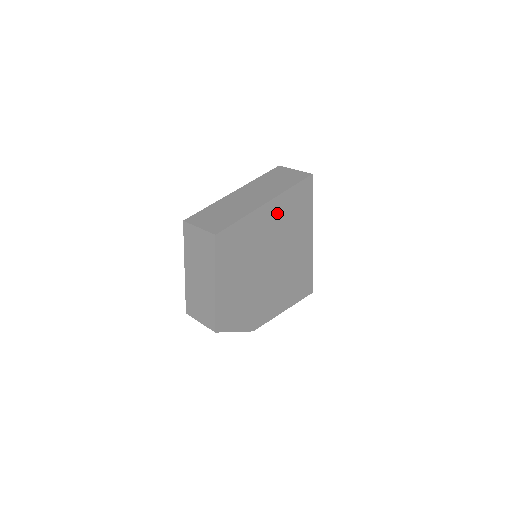
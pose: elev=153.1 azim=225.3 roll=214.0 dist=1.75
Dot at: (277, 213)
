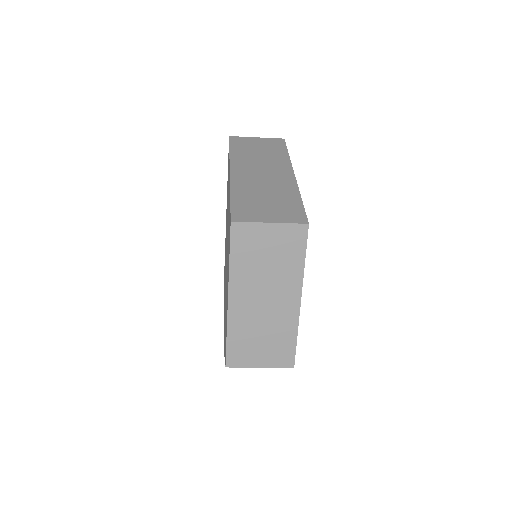
Dot at: occluded
